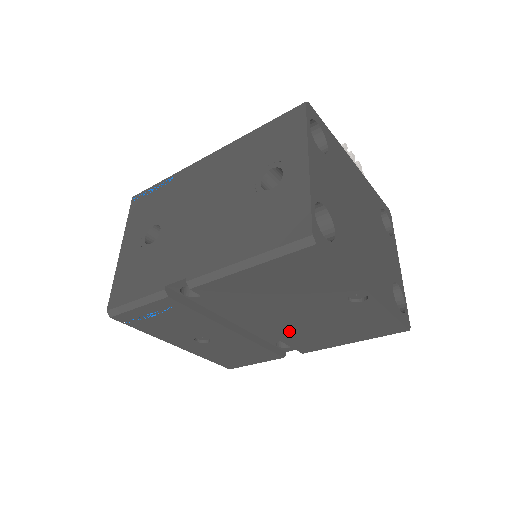
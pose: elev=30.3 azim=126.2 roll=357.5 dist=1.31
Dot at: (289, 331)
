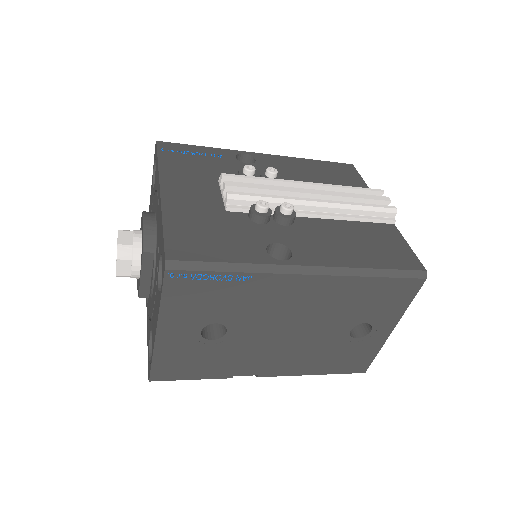
Dot at: occluded
